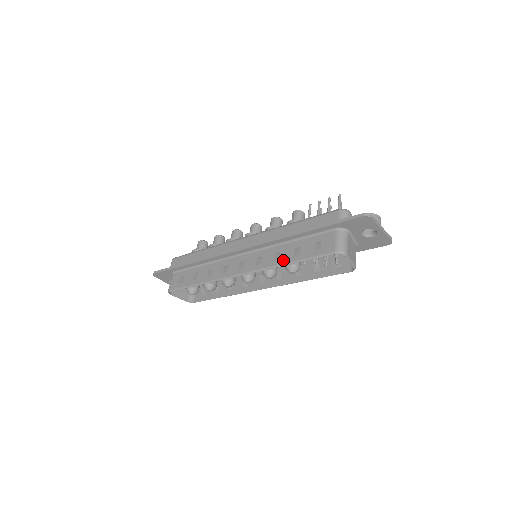
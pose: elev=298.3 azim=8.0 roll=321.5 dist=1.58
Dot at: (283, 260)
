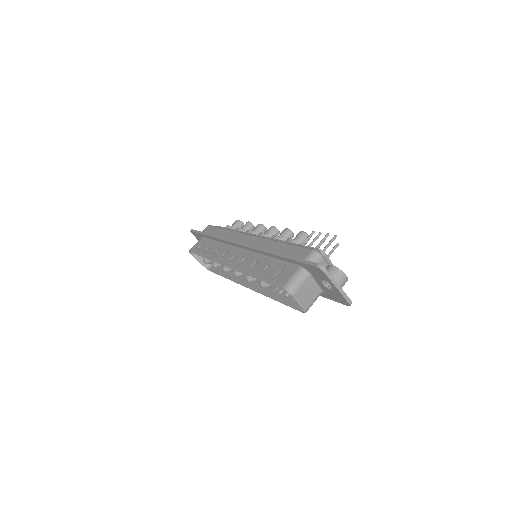
Dot at: (254, 271)
